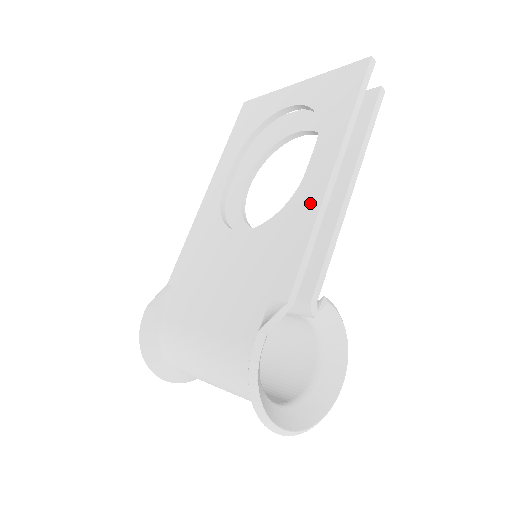
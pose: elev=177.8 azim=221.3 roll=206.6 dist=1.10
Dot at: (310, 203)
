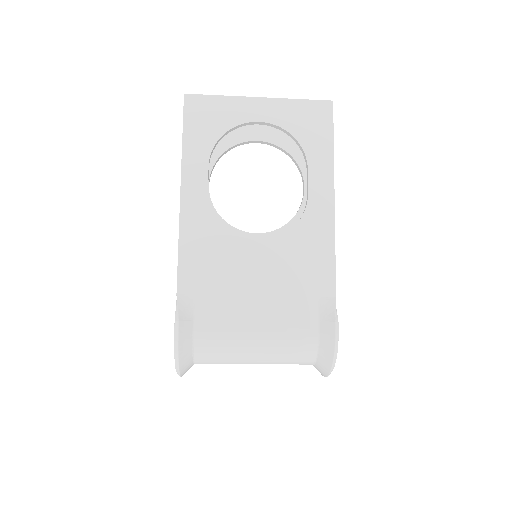
Dot at: (325, 222)
